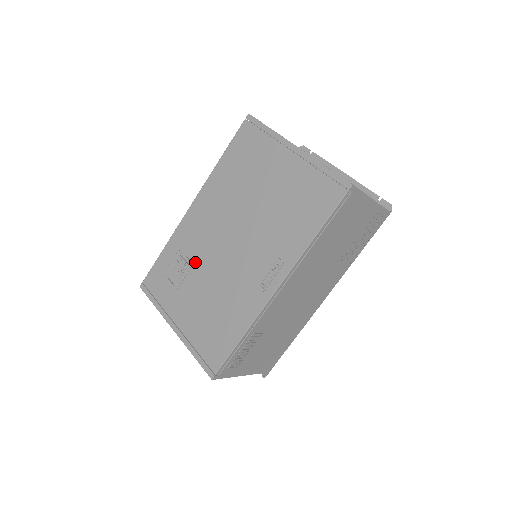
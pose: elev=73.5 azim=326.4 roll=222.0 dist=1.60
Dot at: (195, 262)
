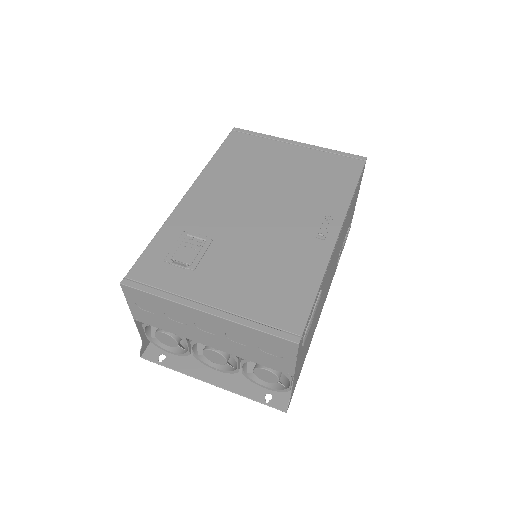
Dot at: (215, 237)
